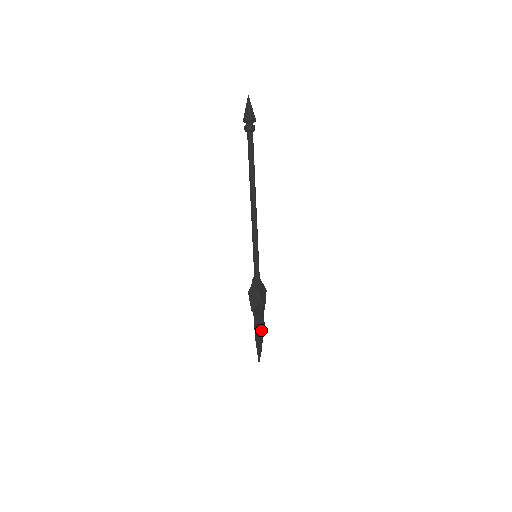
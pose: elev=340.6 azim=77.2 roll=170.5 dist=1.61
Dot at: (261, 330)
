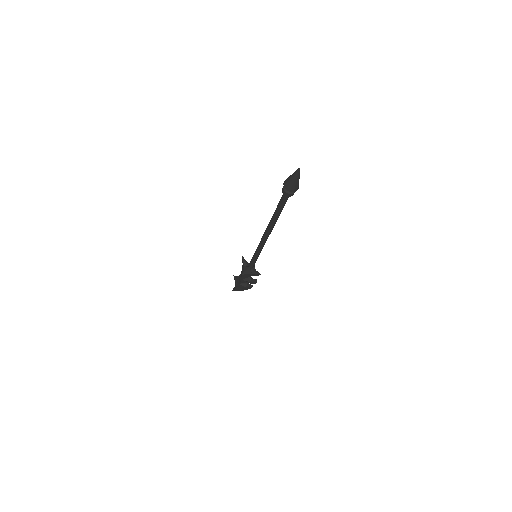
Dot at: (247, 289)
